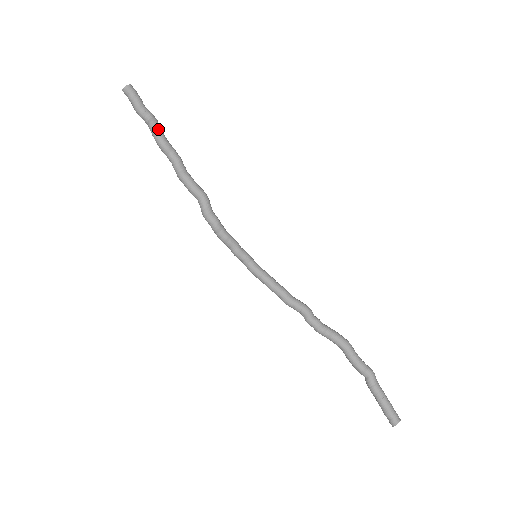
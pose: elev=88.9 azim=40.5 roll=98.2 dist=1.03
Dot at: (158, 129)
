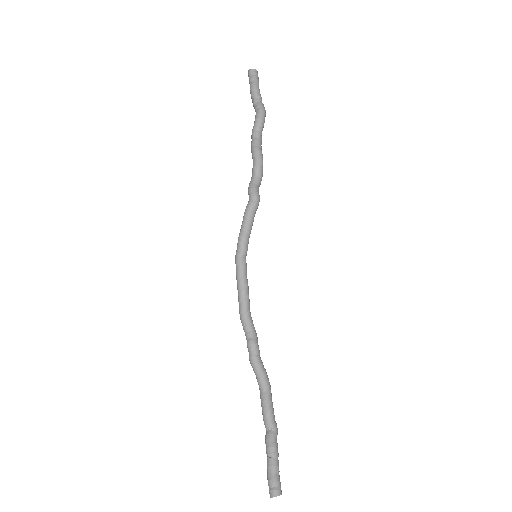
Dot at: occluded
